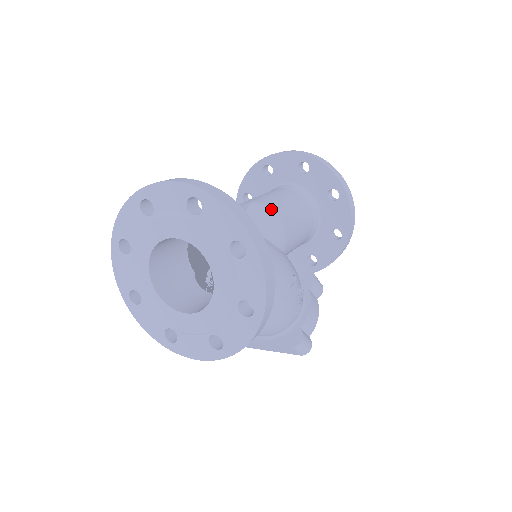
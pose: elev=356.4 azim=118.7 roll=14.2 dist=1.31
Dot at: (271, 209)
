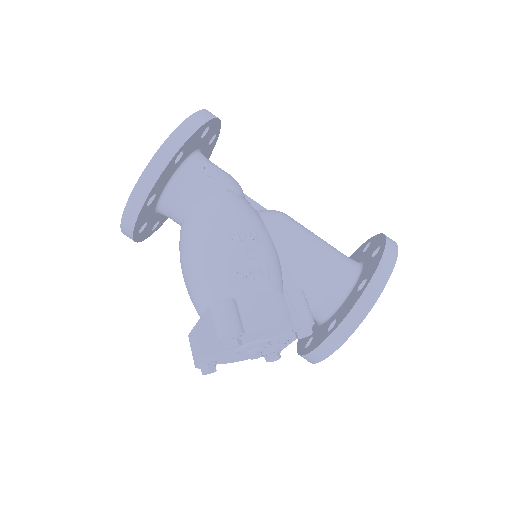
Dot at: (286, 214)
